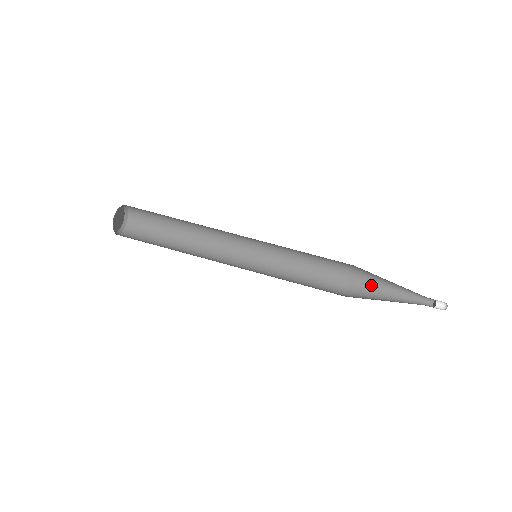
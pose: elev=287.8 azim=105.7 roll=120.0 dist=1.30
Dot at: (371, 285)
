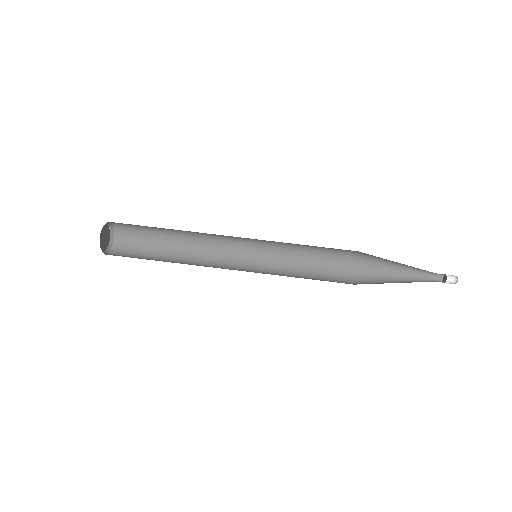
Dot at: (377, 272)
